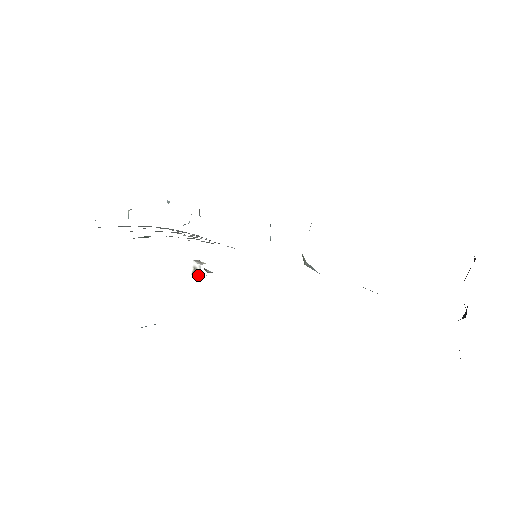
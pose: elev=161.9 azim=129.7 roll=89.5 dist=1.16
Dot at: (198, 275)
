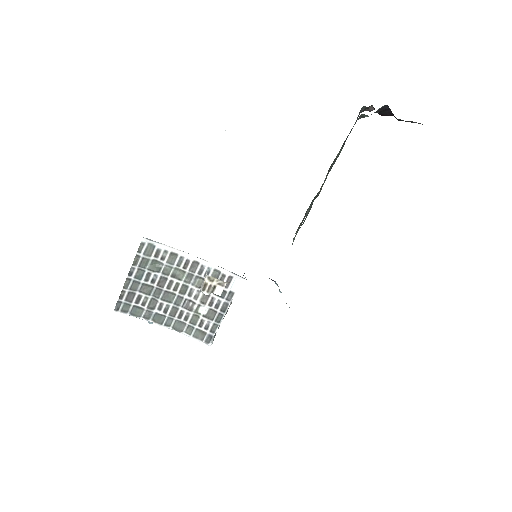
Dot at: (205, 278)
